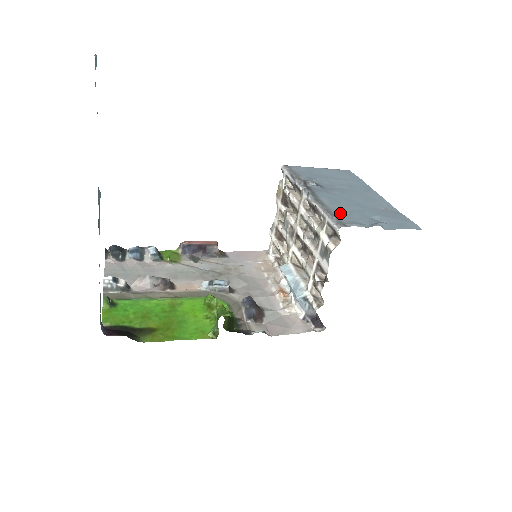
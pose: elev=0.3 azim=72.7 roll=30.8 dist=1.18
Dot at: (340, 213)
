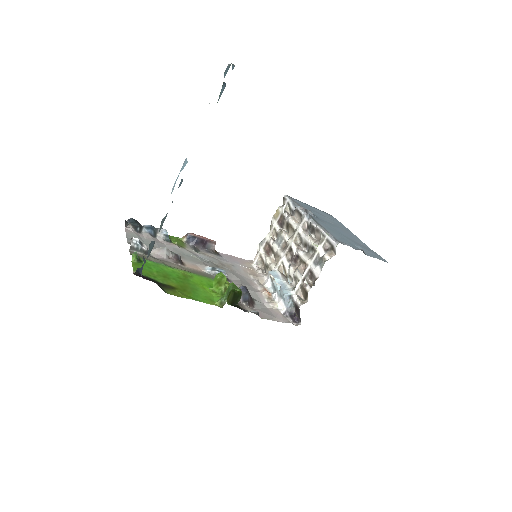
Dot at: (335, 236)
